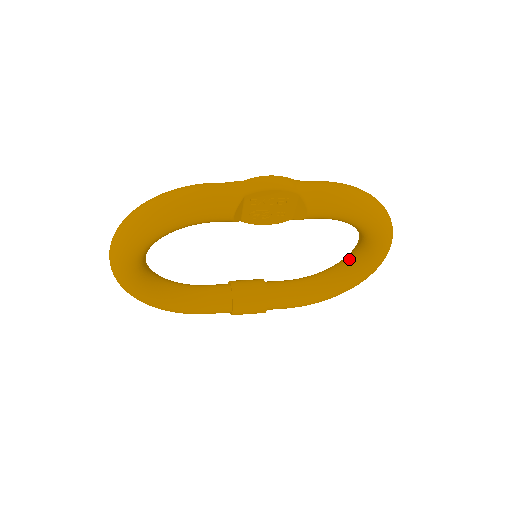
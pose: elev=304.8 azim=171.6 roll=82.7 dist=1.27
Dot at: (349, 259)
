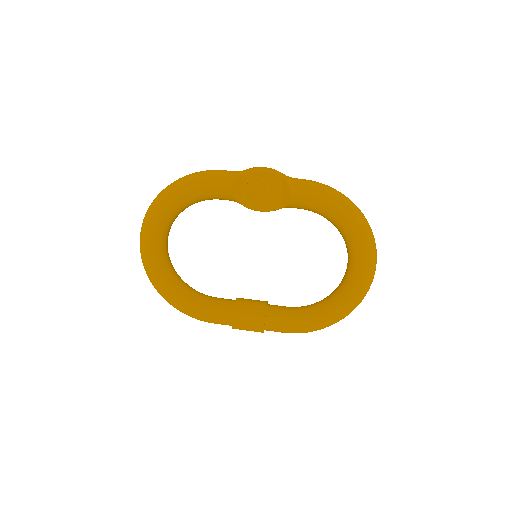
Dot at: (342, 279)
